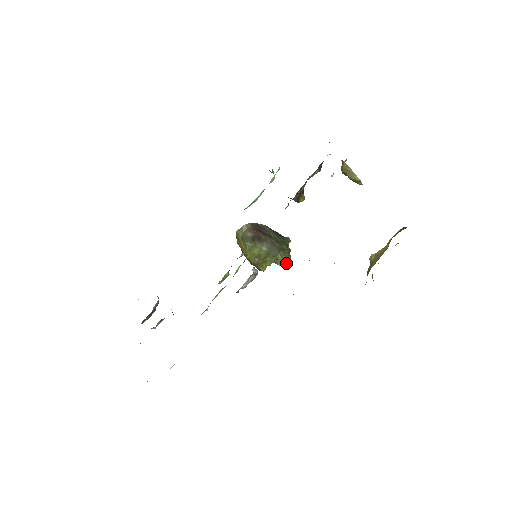
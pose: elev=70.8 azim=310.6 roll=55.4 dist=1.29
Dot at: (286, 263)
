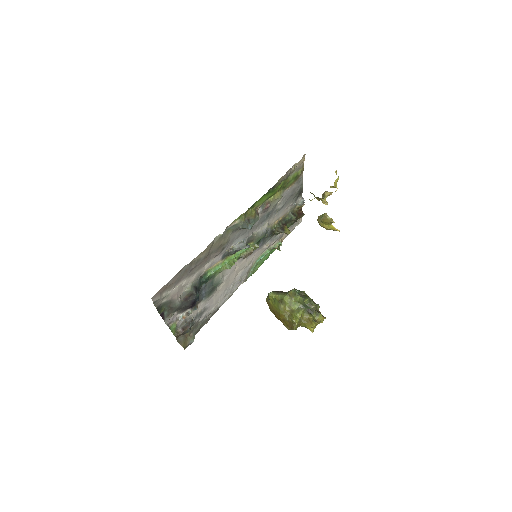
Dot at: (306, 299)
